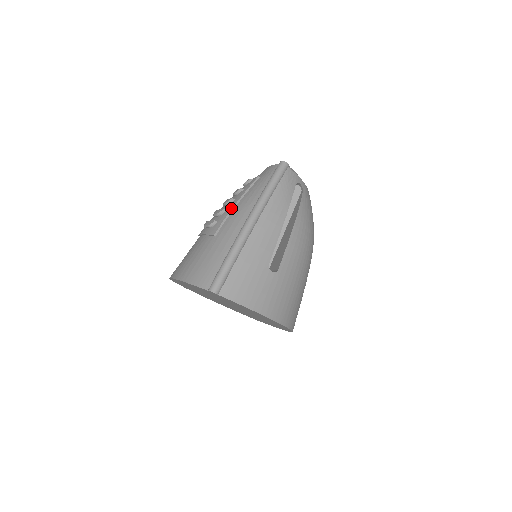
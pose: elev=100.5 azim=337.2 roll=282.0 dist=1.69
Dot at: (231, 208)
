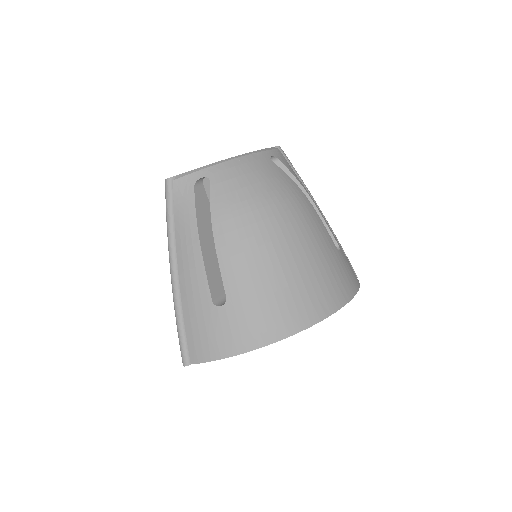
Dot at: occluded
